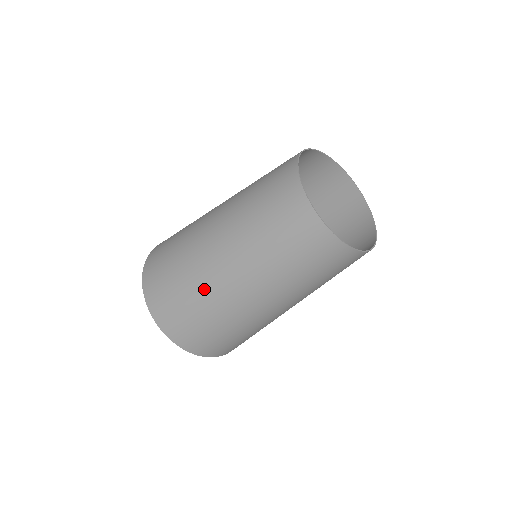
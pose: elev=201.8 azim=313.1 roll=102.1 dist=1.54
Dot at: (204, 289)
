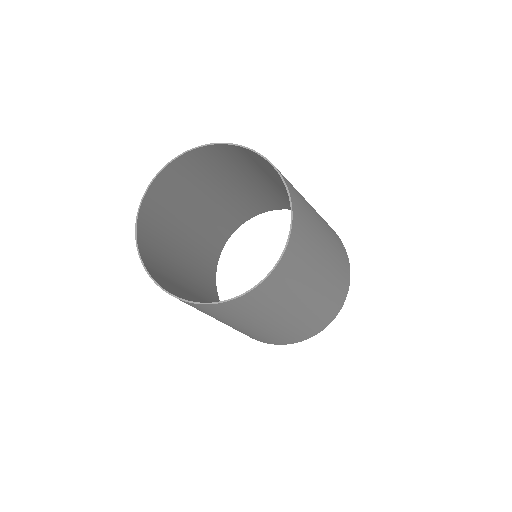
Dot at: occluded
